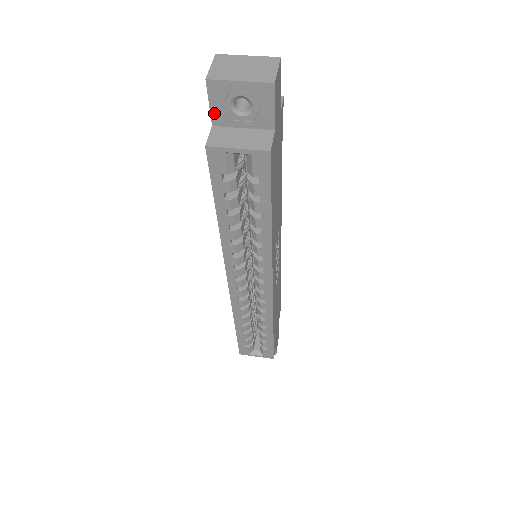
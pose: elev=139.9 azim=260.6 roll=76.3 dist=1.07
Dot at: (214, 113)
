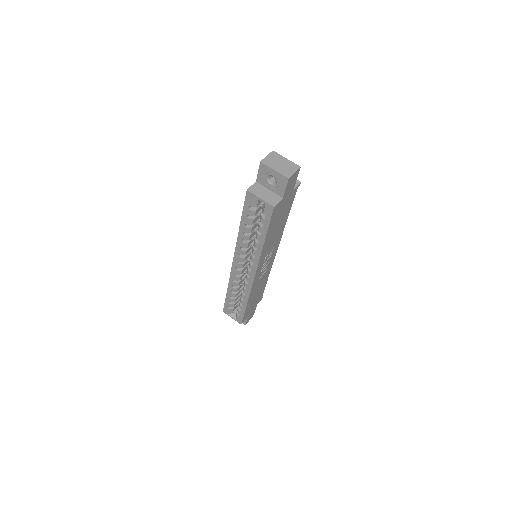
Dot at: (259, 177)
